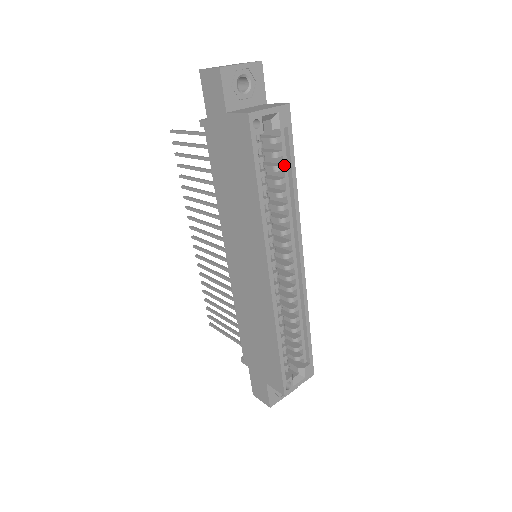
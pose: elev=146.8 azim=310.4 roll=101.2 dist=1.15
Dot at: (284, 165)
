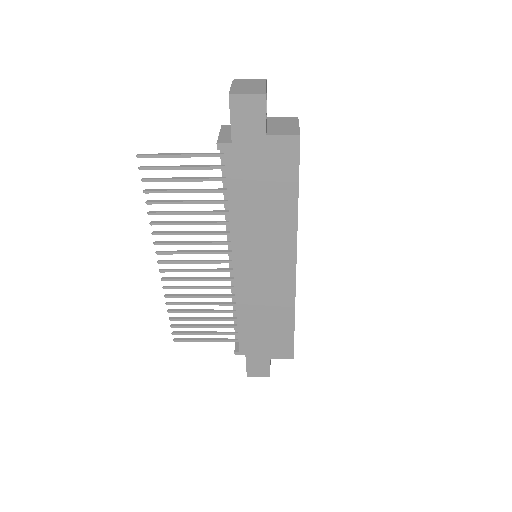
Dot at: occluded
